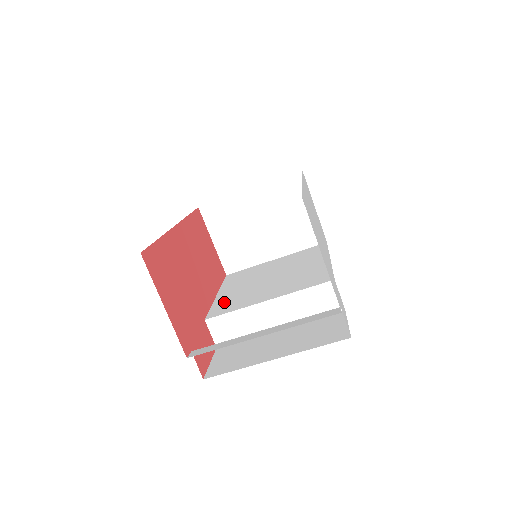
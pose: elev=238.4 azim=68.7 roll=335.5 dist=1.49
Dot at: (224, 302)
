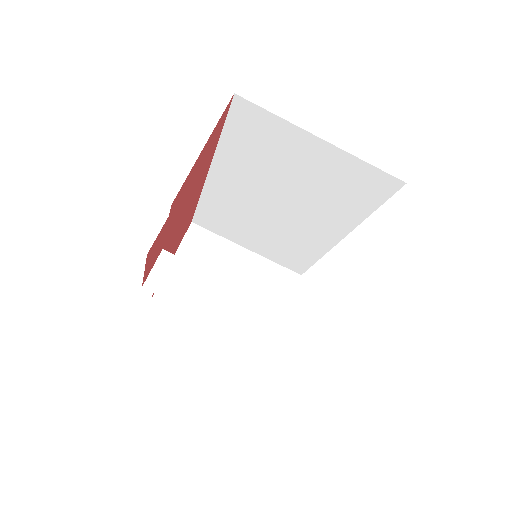
Dot at: occluded
